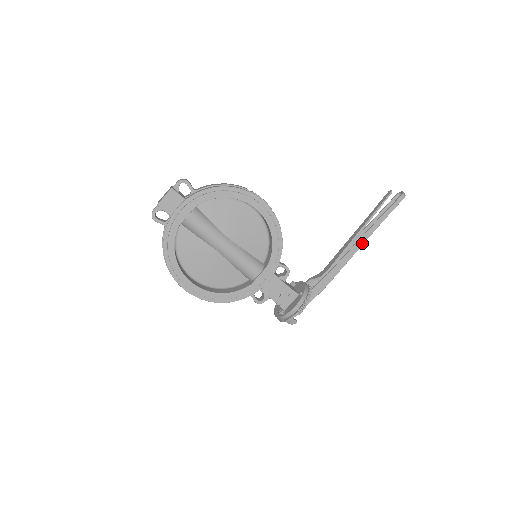
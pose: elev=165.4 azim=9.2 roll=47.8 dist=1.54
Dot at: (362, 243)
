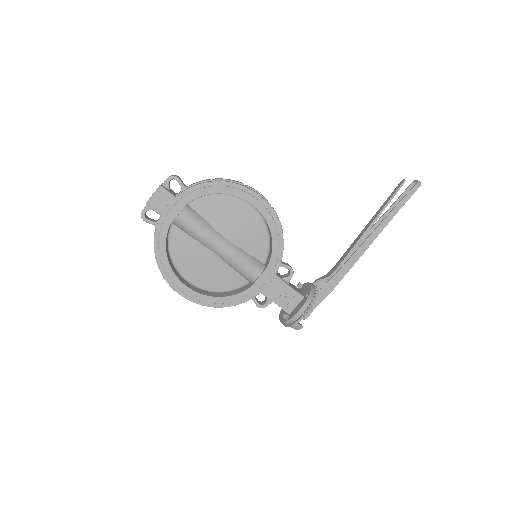
Dot at: (373, 239)
